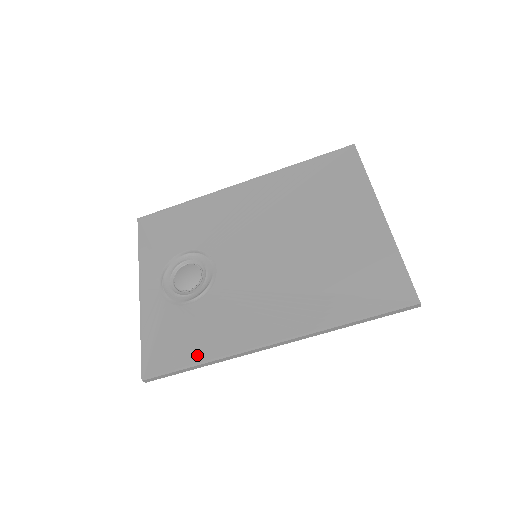
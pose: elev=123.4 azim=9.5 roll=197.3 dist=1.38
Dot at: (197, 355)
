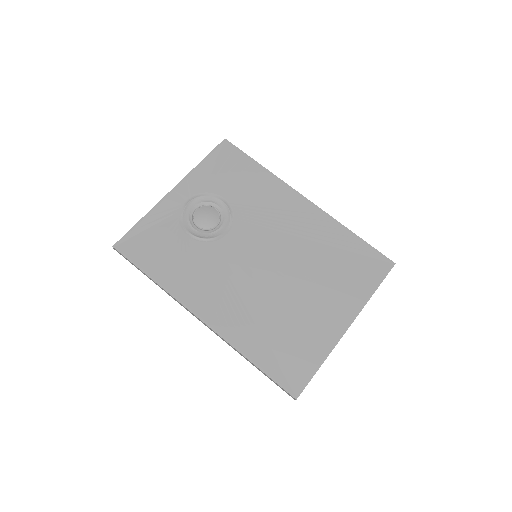
Dot at: (156, 271)
